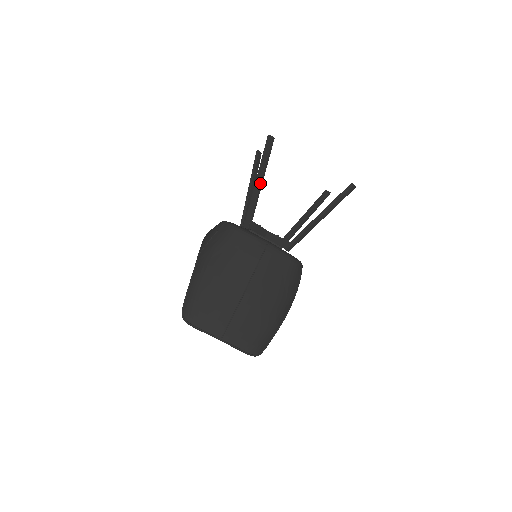
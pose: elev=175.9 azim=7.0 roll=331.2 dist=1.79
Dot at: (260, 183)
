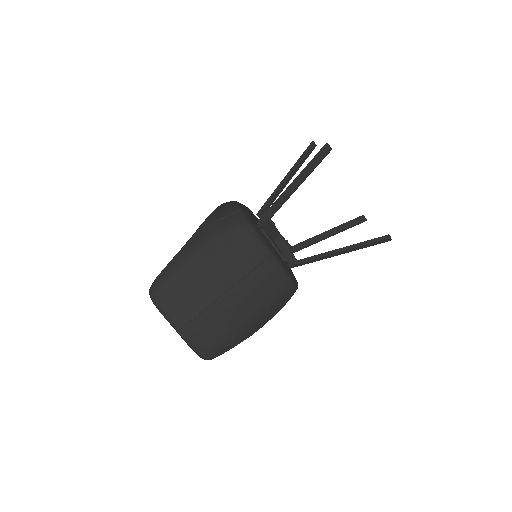
Dot at: (294, 189)
